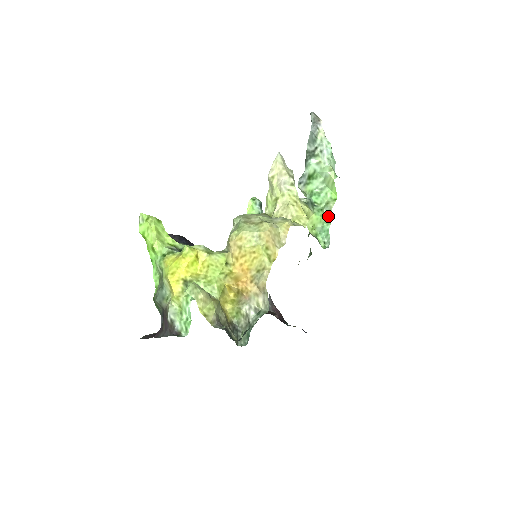
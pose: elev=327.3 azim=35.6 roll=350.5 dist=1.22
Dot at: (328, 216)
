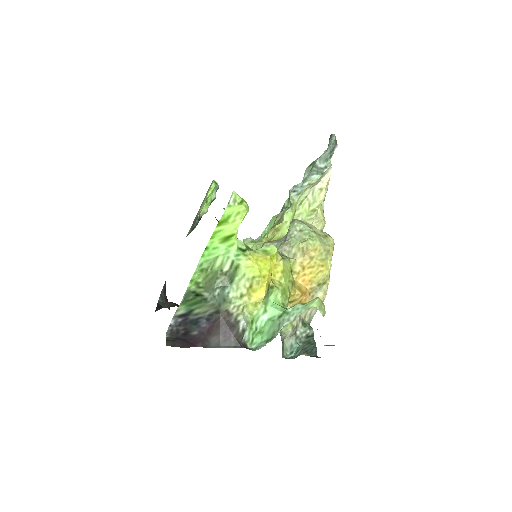
Dot at: occluded
